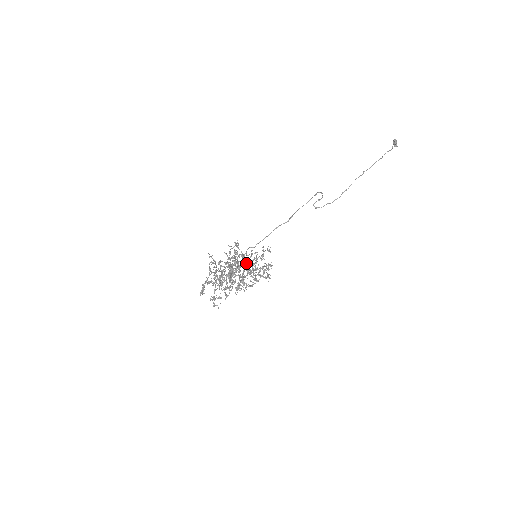
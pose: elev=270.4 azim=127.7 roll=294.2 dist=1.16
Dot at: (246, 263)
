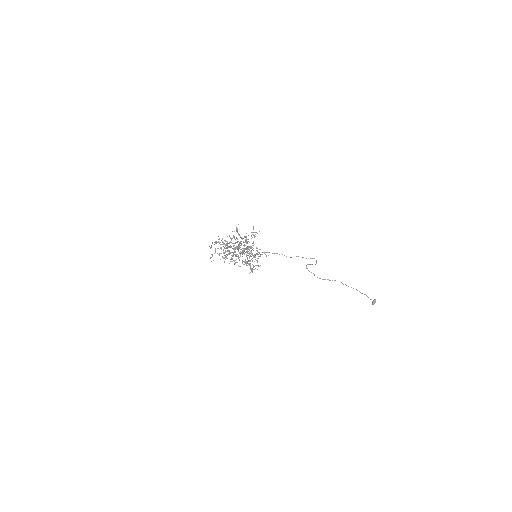
Dot at: occluded
